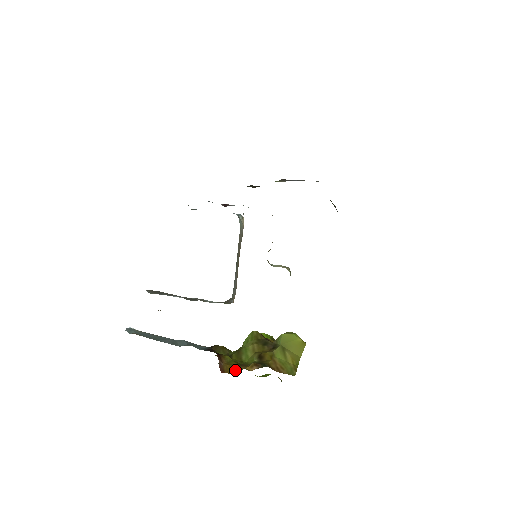
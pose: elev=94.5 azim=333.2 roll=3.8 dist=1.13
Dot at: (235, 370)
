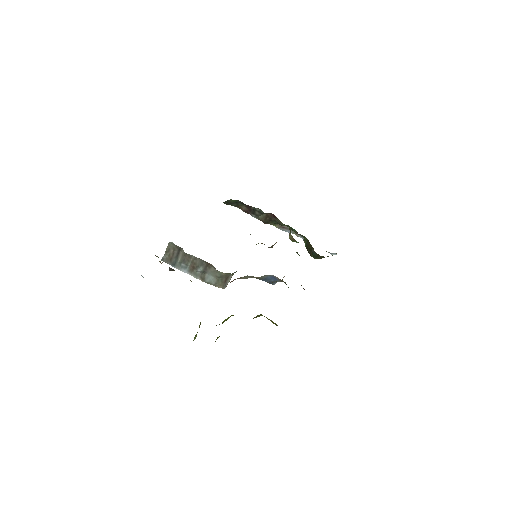
Dot at: occluded
